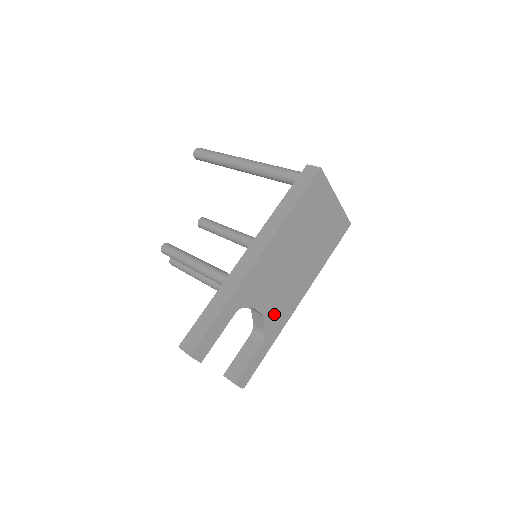
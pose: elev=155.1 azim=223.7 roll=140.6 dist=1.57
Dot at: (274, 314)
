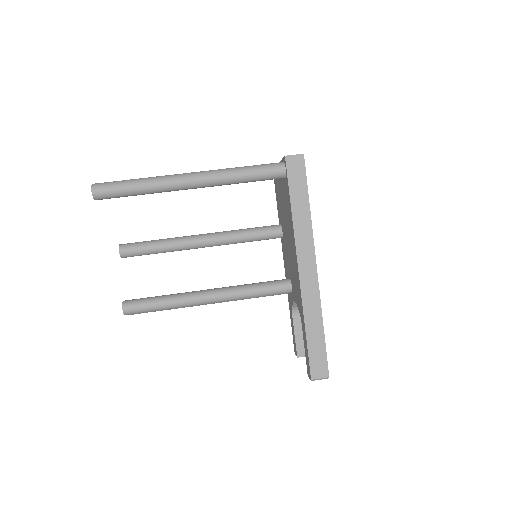
Dot at: occluded
